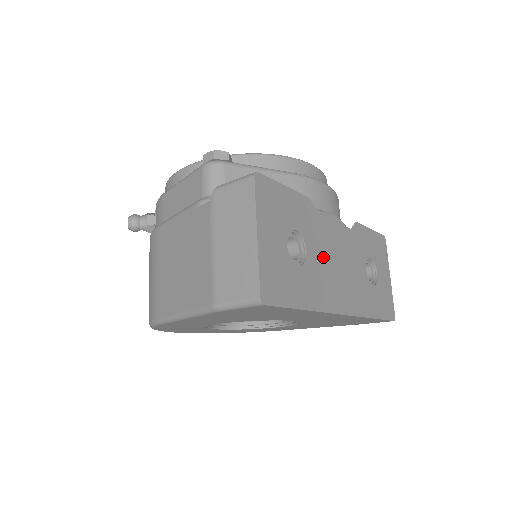
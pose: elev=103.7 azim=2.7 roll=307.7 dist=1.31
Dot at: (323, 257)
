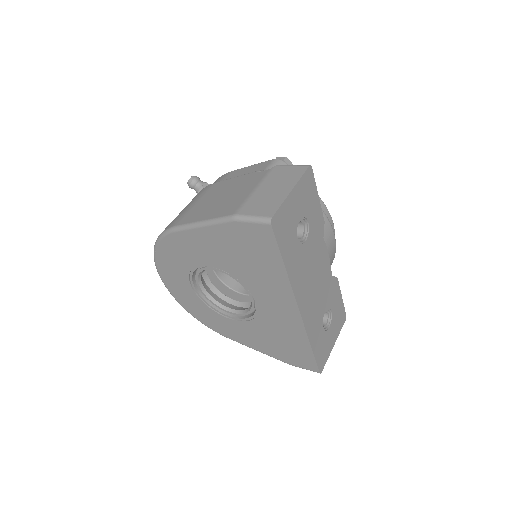
Dot at: (310, 260)
